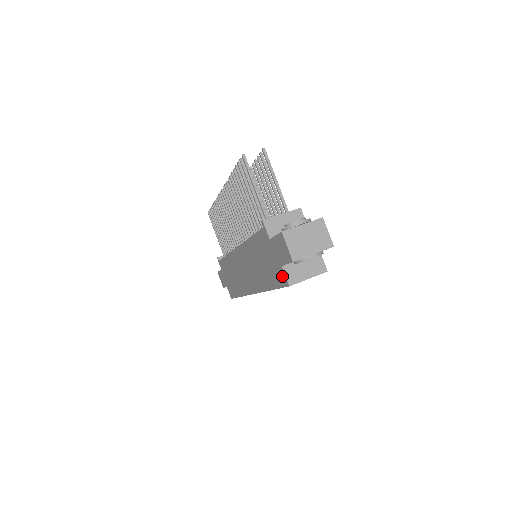
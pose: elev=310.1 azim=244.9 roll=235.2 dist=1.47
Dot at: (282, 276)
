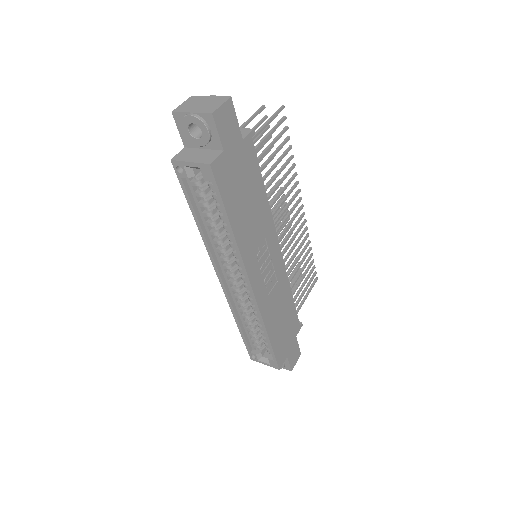
Dot at: occluded
